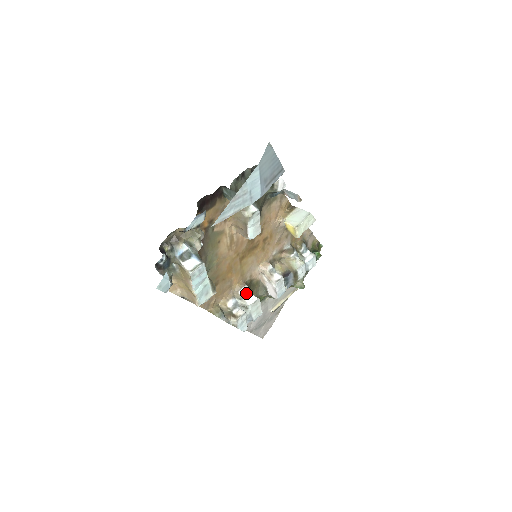
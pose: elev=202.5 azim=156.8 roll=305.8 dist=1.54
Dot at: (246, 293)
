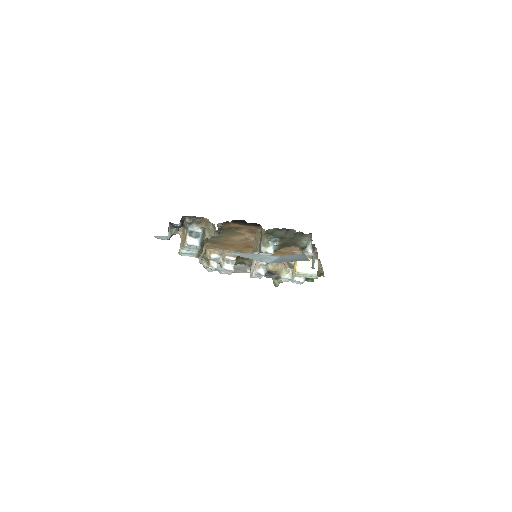
Dot at: (230, 261)
